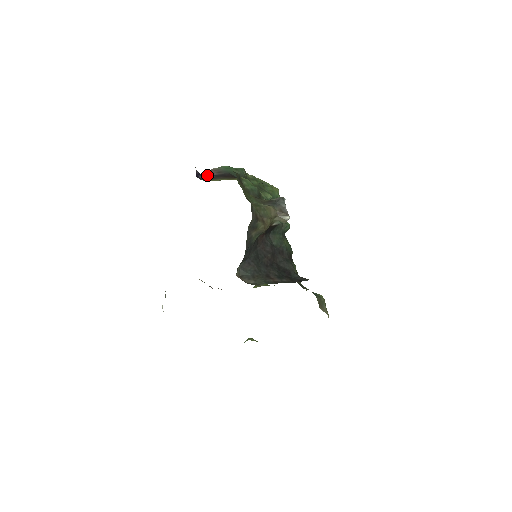
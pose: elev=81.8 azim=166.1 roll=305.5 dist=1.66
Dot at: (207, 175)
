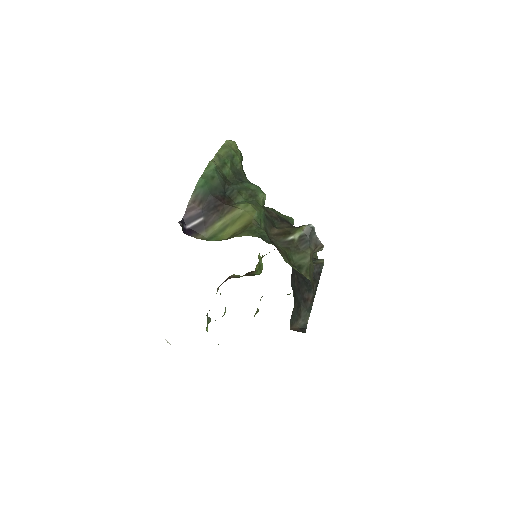
Dot at: (190, 217)
